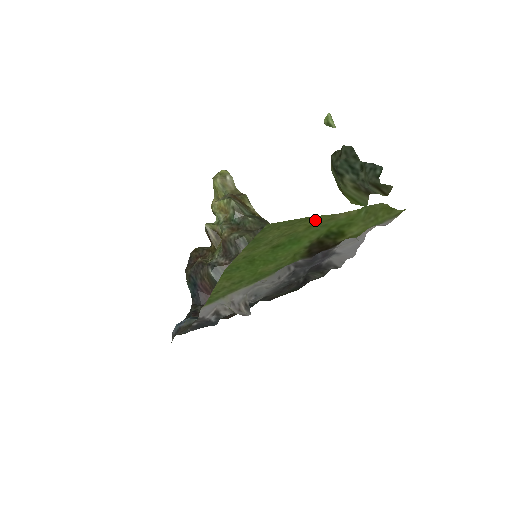
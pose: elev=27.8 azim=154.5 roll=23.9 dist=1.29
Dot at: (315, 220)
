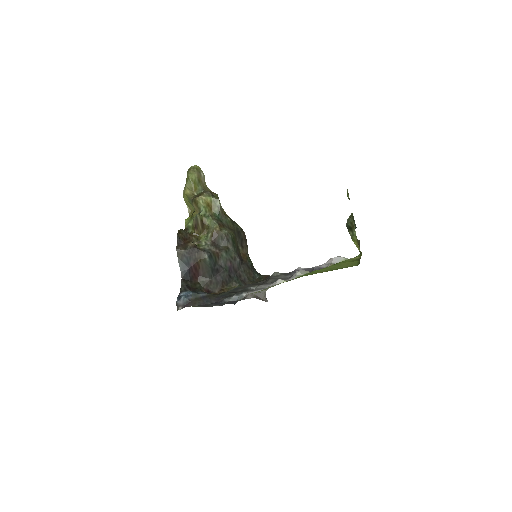
Dot at: (354, 260)
